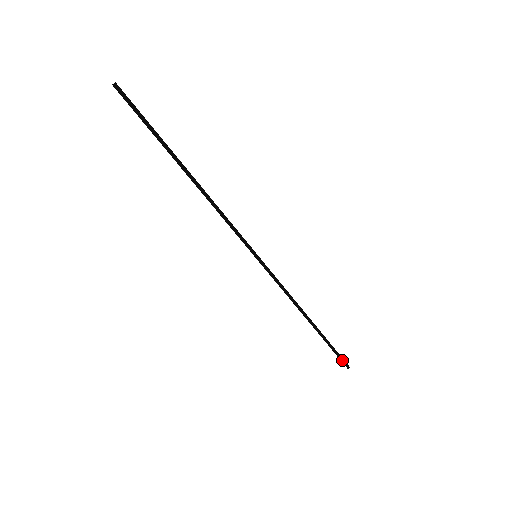
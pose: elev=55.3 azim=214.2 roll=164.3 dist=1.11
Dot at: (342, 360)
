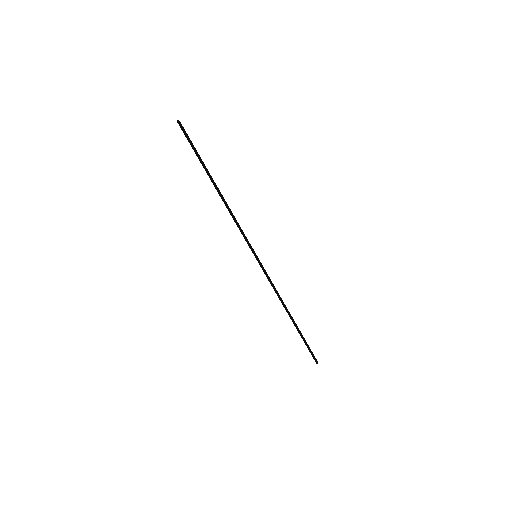
Dot at: (313, 354)
